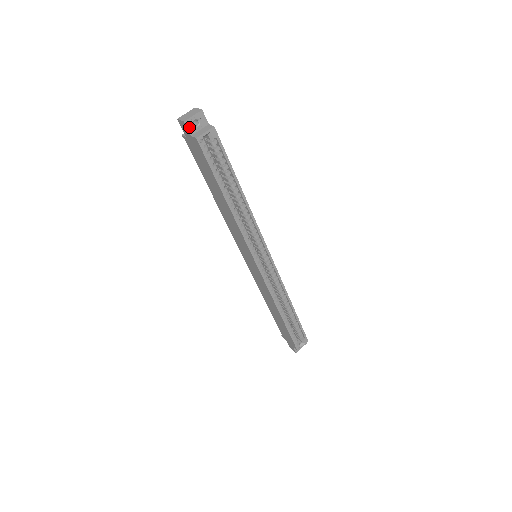
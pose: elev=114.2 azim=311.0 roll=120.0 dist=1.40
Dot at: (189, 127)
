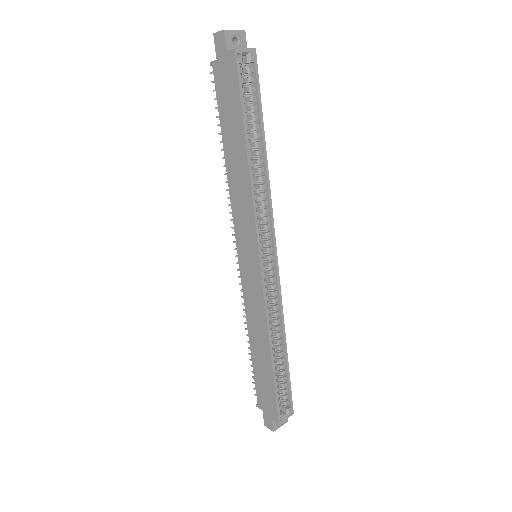
Dot at: (227, 40)
